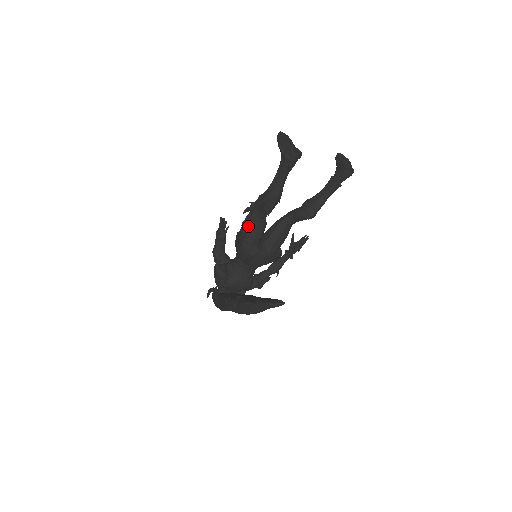
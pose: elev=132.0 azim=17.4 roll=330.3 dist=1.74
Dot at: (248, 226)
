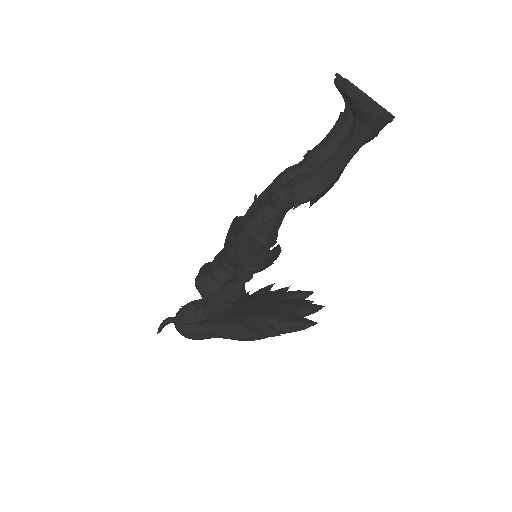
Dot at: (270, 230)
